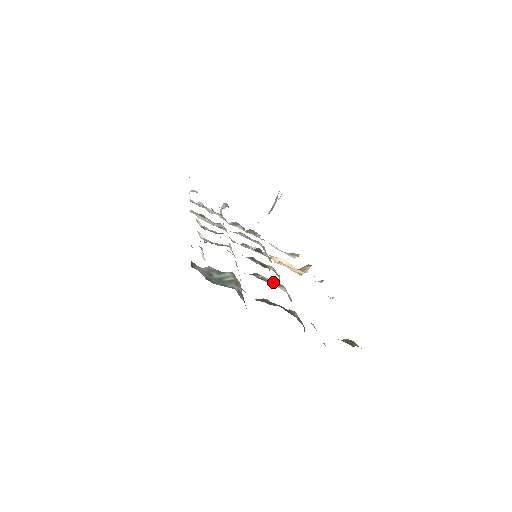
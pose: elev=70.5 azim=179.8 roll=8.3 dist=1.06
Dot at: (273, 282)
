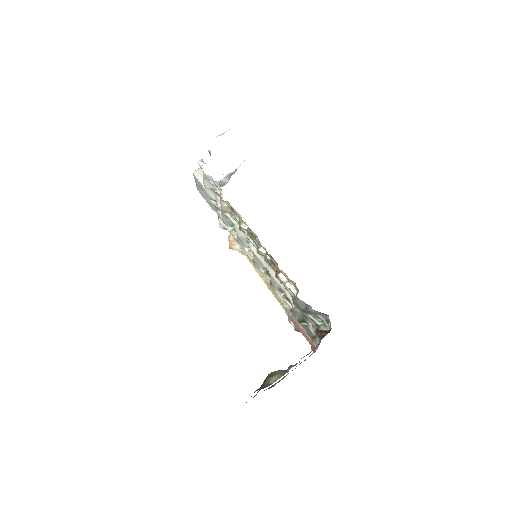
Dot at: (282, 291)
